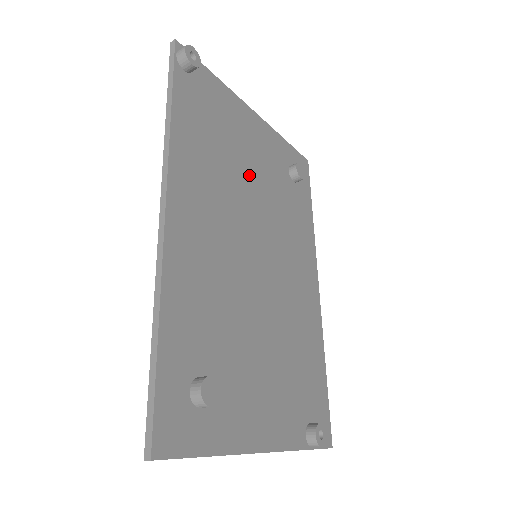
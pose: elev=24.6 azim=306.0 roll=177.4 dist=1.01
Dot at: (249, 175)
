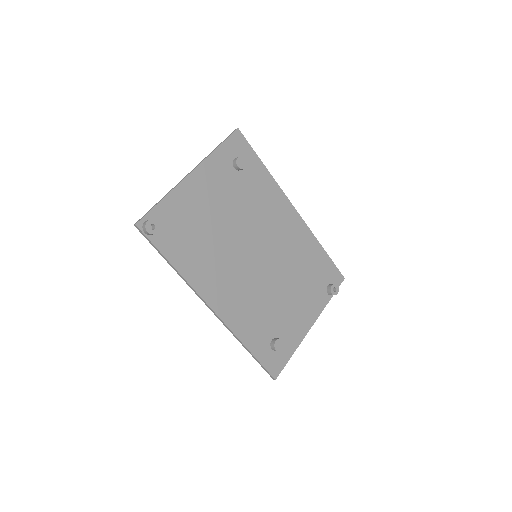
Dot at: (222, 222)
